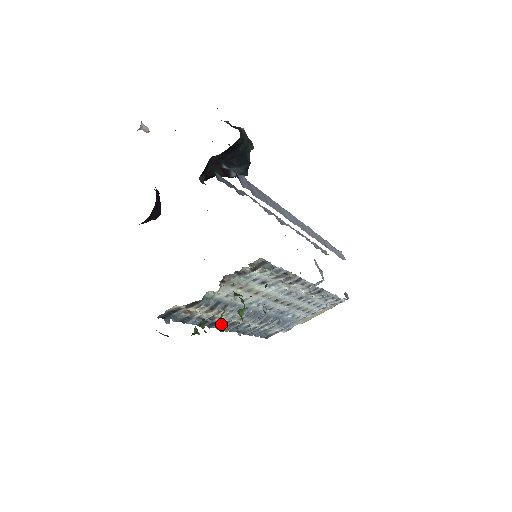
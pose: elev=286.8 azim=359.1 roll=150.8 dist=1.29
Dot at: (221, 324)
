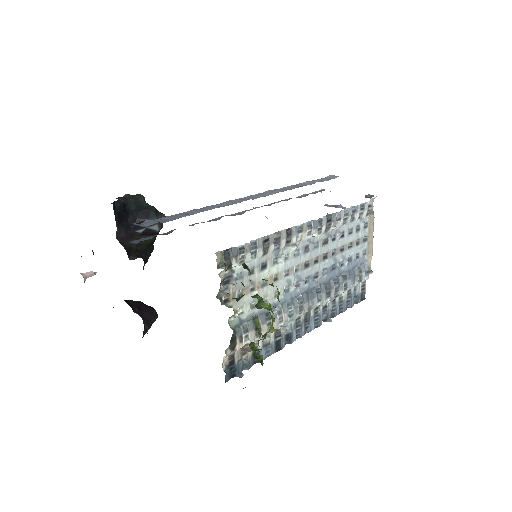
Dot at: (297, 330)
